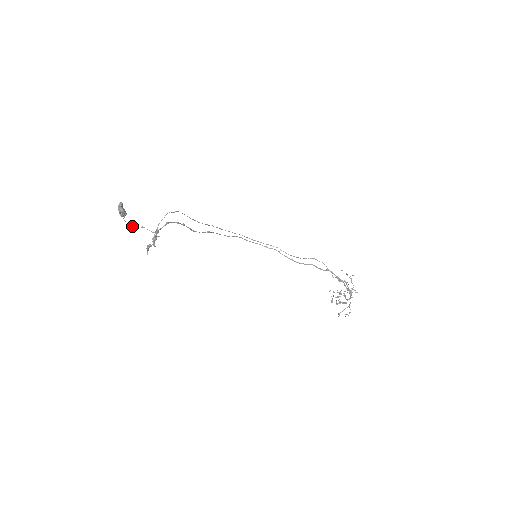
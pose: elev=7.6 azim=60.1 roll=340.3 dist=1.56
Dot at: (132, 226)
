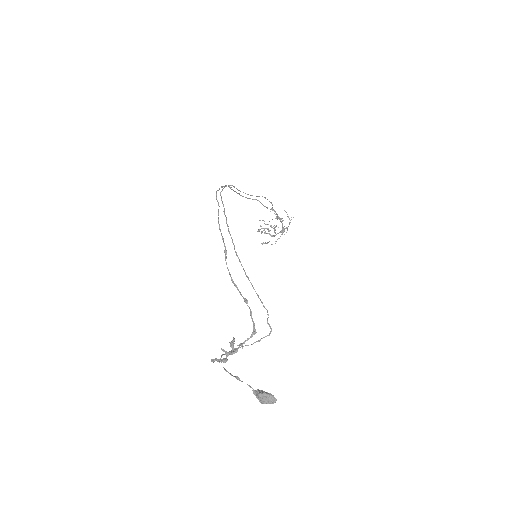
Dot at: occluded
